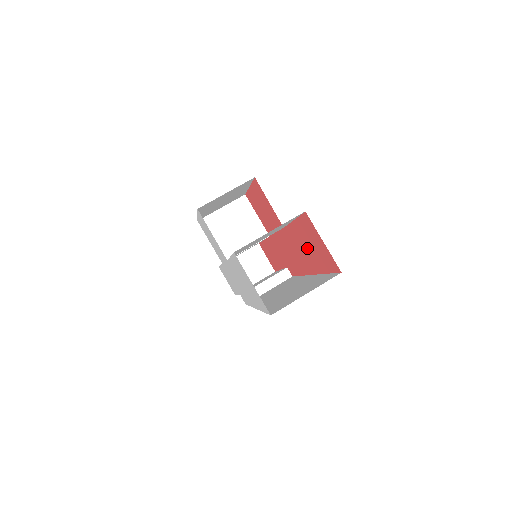
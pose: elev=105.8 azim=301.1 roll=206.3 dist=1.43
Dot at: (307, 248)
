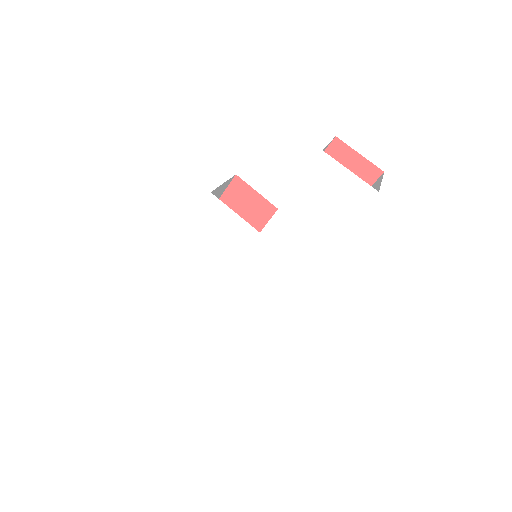
Dot at: occluded
